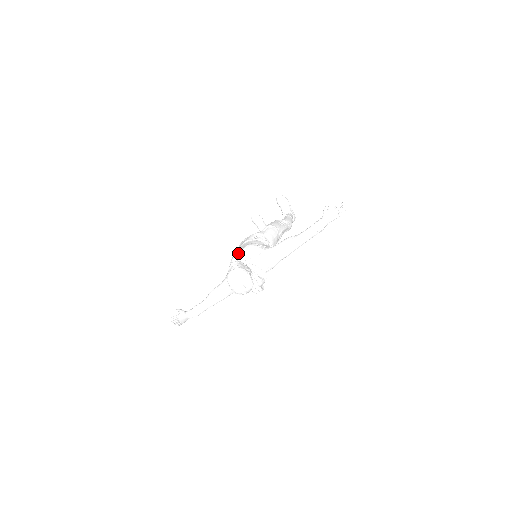
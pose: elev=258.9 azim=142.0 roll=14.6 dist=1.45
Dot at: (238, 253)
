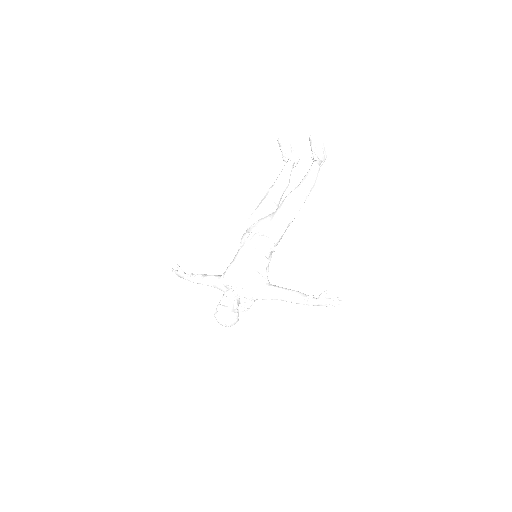
Dot at: (235, 269)
